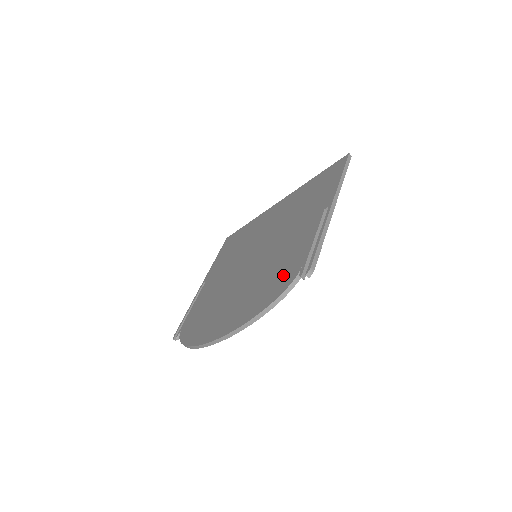
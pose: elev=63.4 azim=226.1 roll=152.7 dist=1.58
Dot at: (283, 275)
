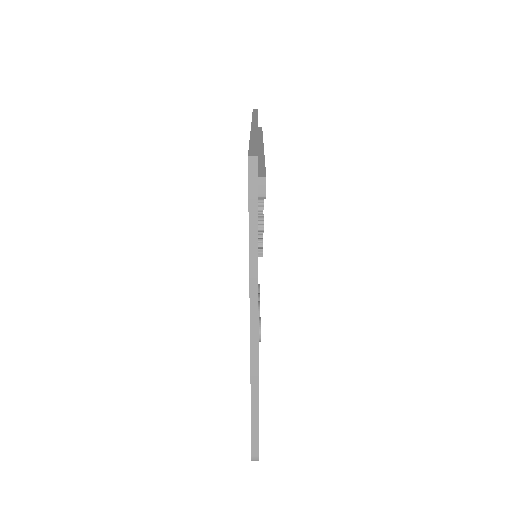
Dot at: occluded
